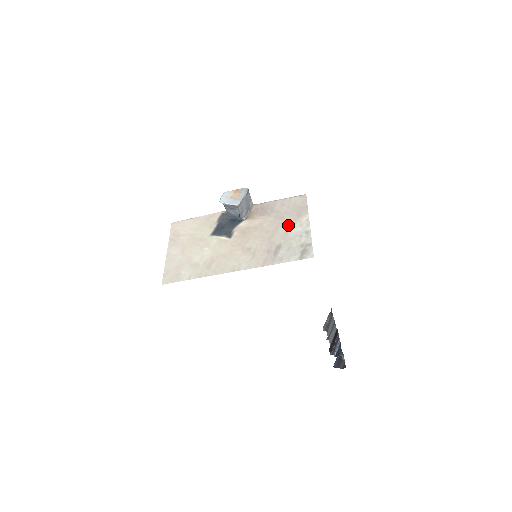
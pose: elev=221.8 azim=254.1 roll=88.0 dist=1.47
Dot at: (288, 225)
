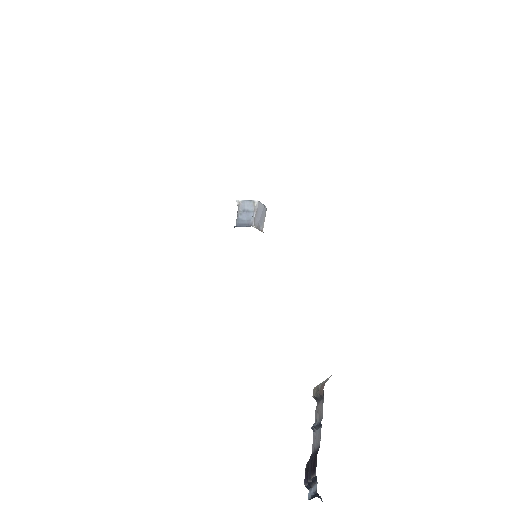
Dot at: occluded
